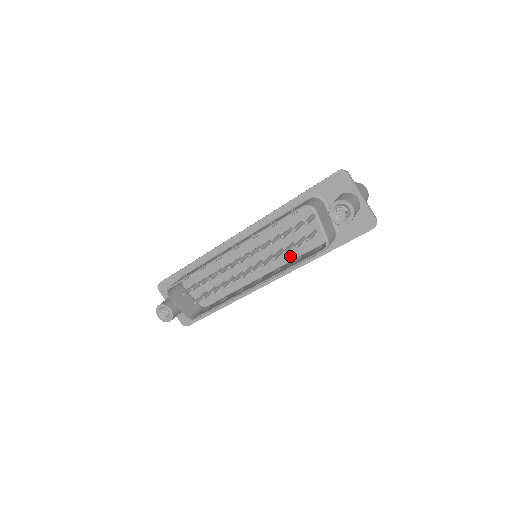
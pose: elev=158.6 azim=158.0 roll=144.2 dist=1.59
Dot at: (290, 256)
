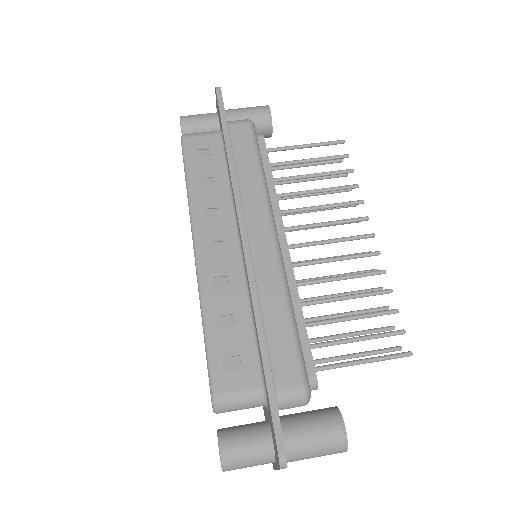
Dot at: occluded
